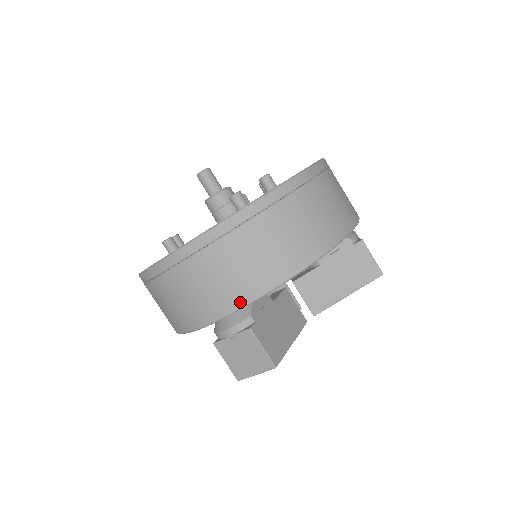
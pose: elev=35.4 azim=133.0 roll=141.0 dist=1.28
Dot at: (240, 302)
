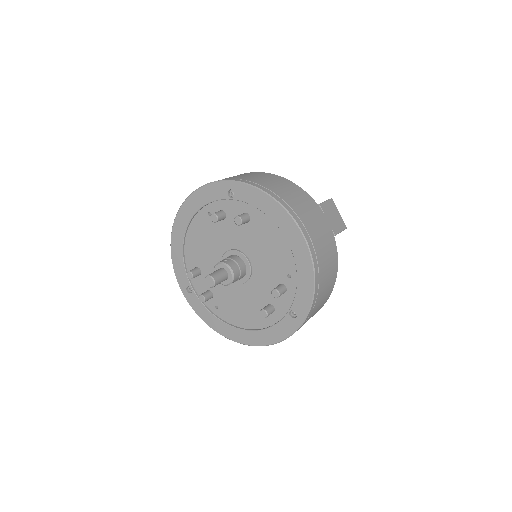
Dot at: occluded
